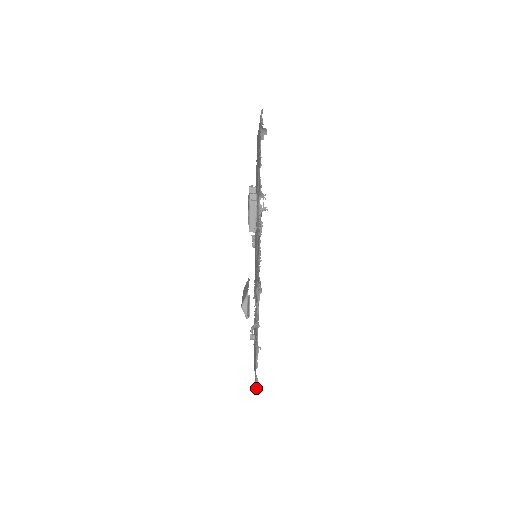
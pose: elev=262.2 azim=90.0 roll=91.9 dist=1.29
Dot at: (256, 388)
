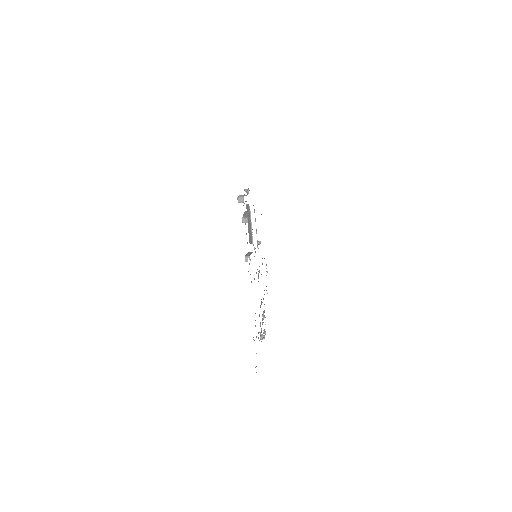
Dot at: (266, 268)
